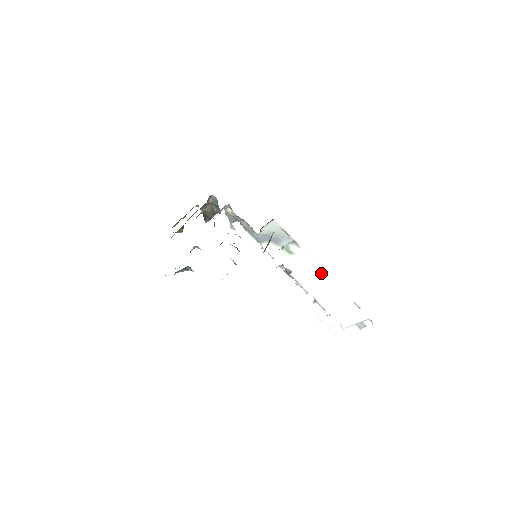
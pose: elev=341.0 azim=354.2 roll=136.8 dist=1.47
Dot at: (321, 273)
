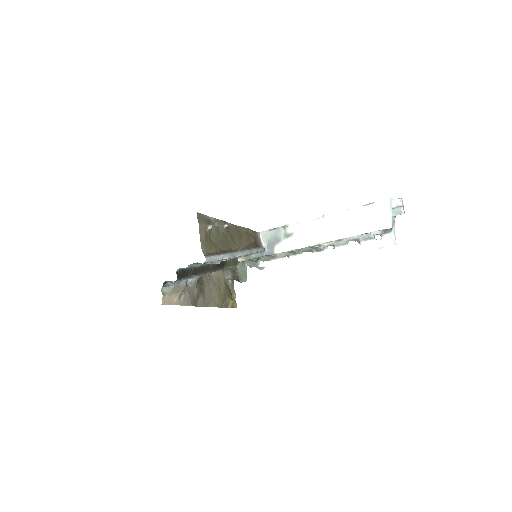
Dot at: (320, 220)
